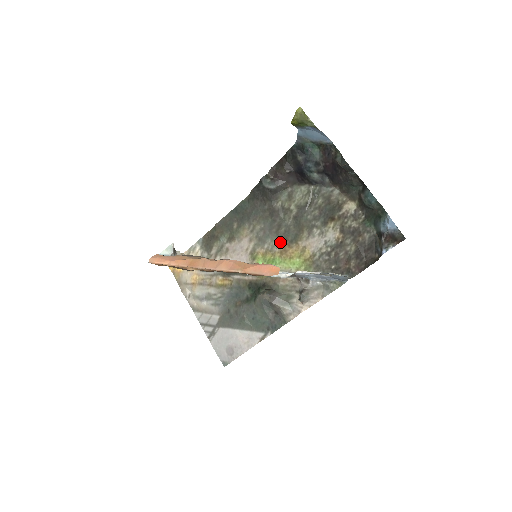
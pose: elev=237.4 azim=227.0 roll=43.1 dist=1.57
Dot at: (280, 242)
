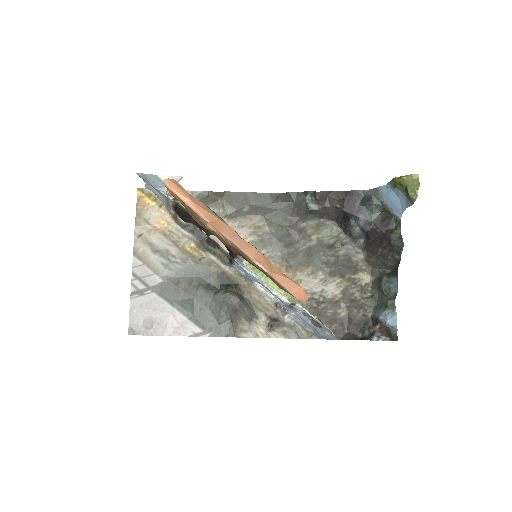
Dot at: (280, 258)
